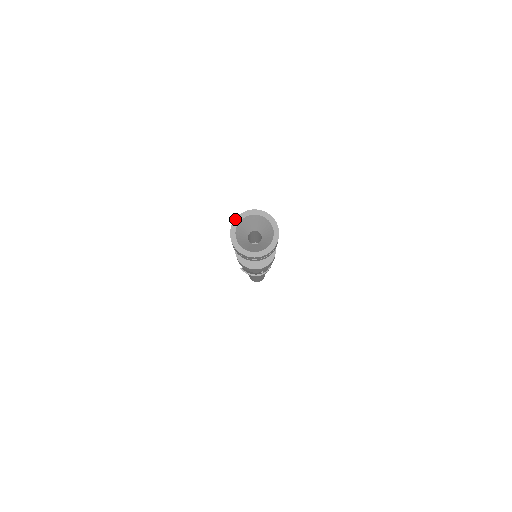
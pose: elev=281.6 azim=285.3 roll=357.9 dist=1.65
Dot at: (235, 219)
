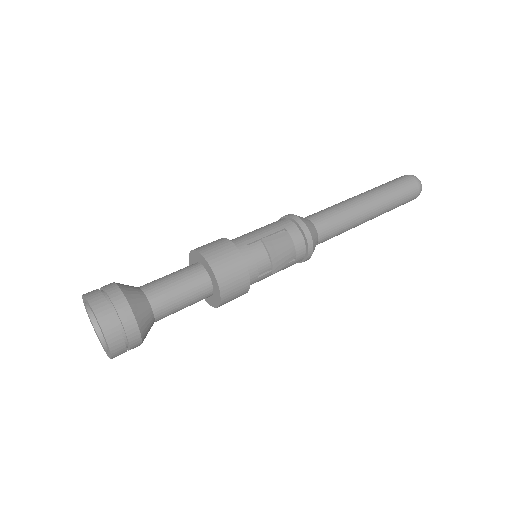
Dot at: (86, 298)
